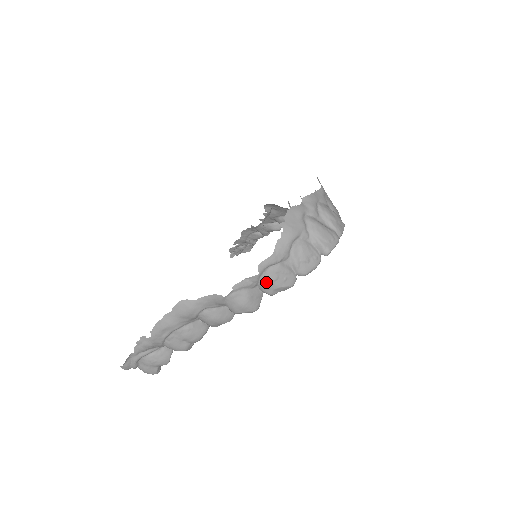
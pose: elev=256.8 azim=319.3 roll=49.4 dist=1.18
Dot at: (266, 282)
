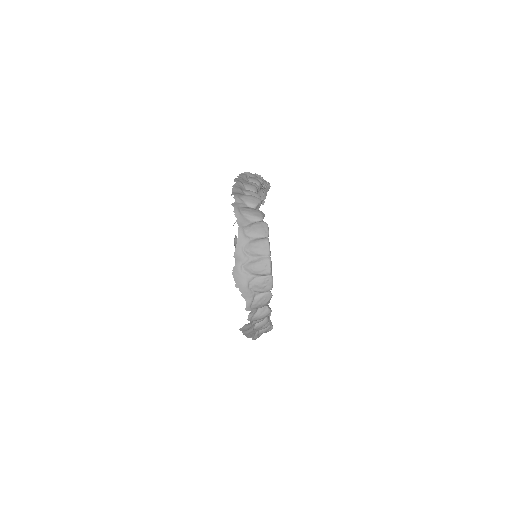
Dot at: (258, 307)
